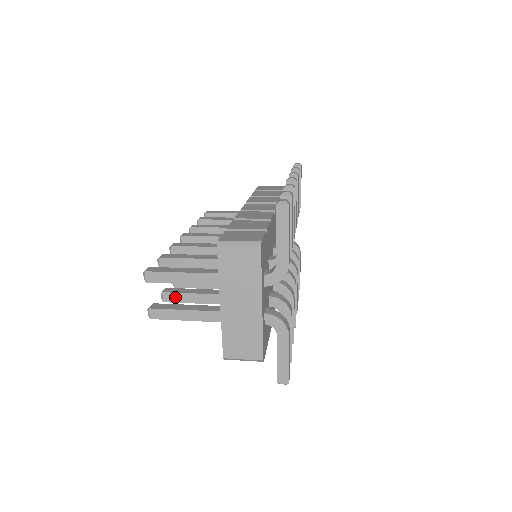
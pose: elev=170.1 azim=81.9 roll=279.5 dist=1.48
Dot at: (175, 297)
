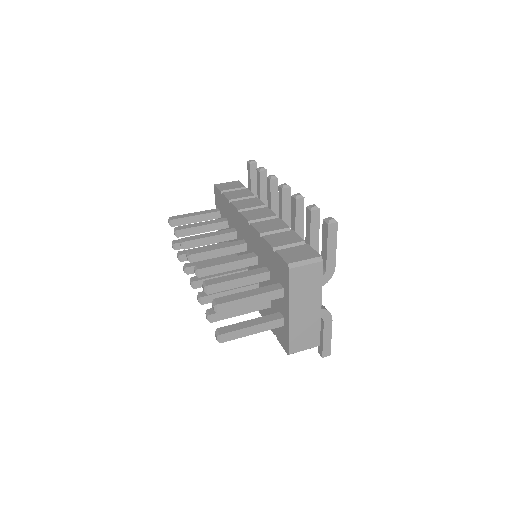
Dot at: (221, 315)
